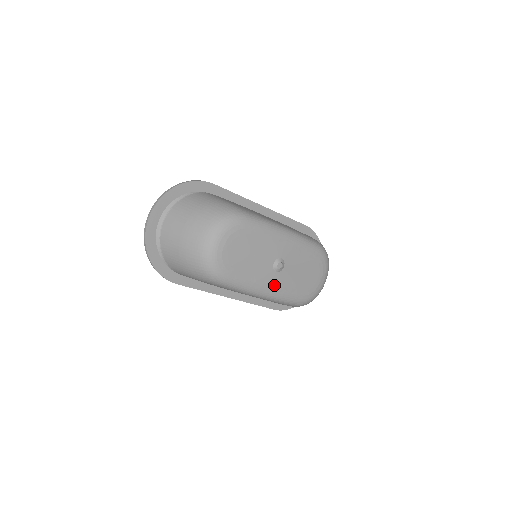
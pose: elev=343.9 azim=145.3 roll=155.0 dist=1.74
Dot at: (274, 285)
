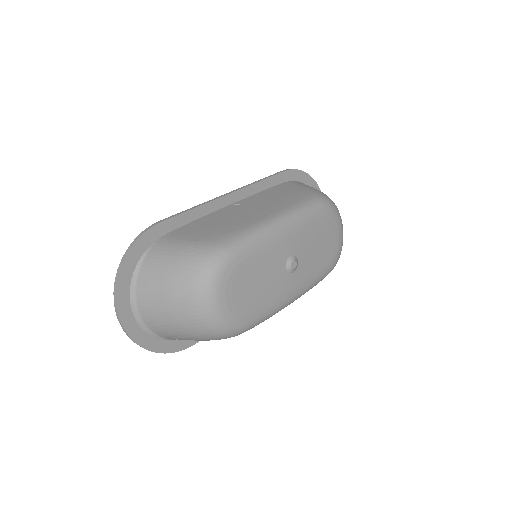
Dot at: (298, 285)
